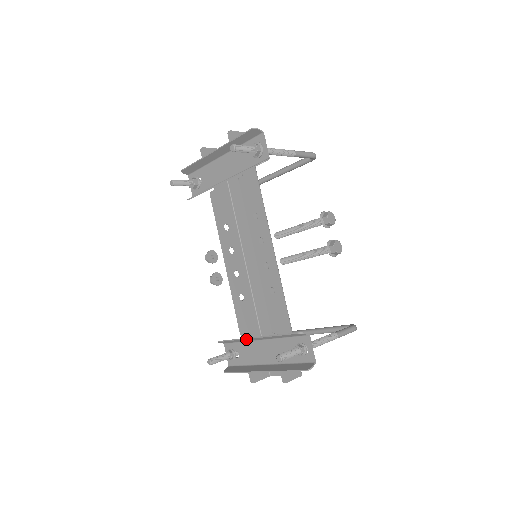
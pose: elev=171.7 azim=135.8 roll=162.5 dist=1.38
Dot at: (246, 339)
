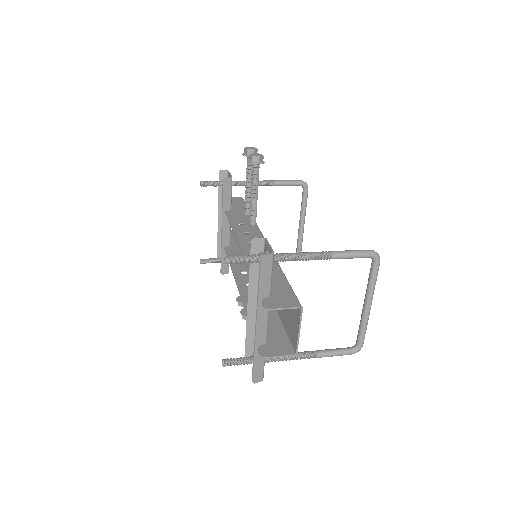
Dot at: (248, 315)
